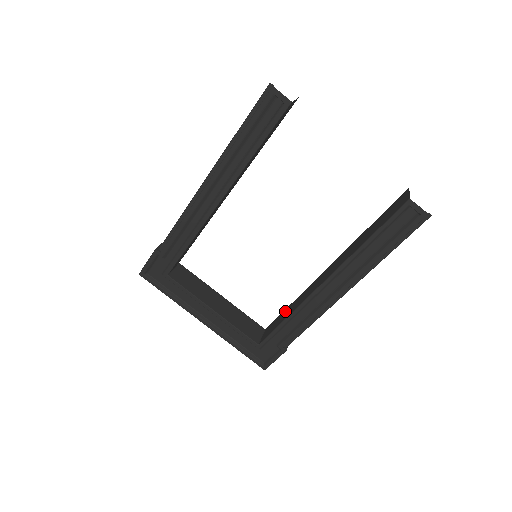
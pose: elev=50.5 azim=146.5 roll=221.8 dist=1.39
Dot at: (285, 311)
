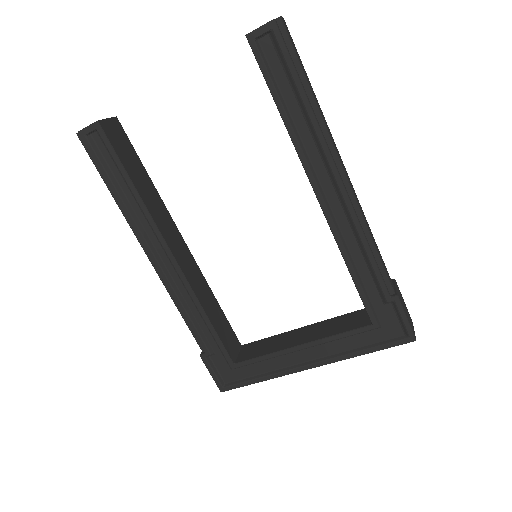
Dot at: occluded
